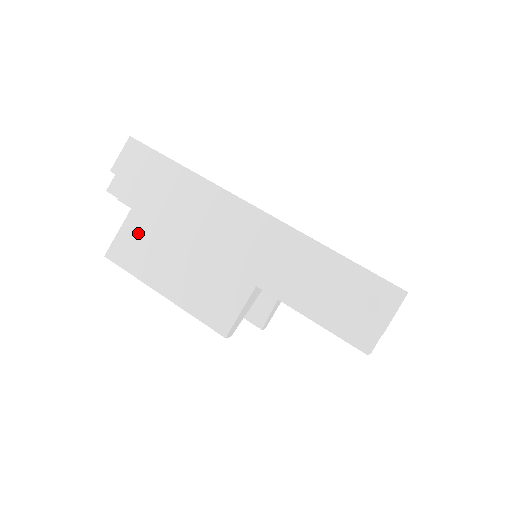
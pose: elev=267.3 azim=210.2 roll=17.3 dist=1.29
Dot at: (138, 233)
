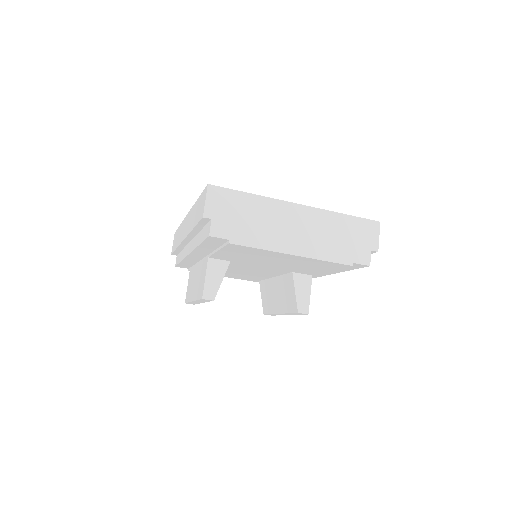
Dot at: (190, 279)
